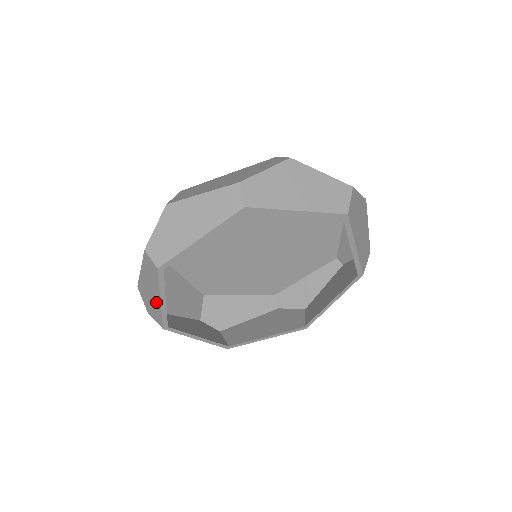
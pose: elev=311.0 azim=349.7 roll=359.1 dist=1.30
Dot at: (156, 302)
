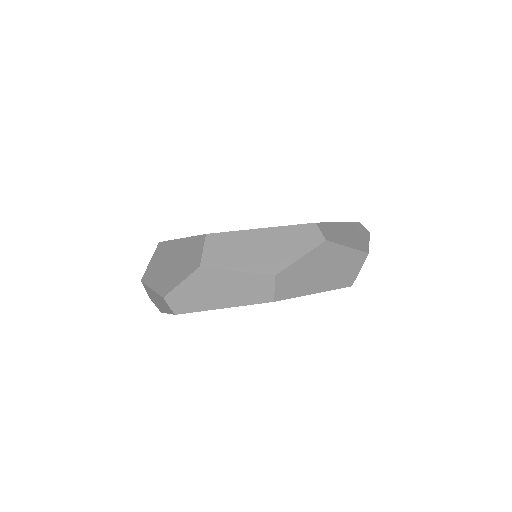
Dot at: occluded
